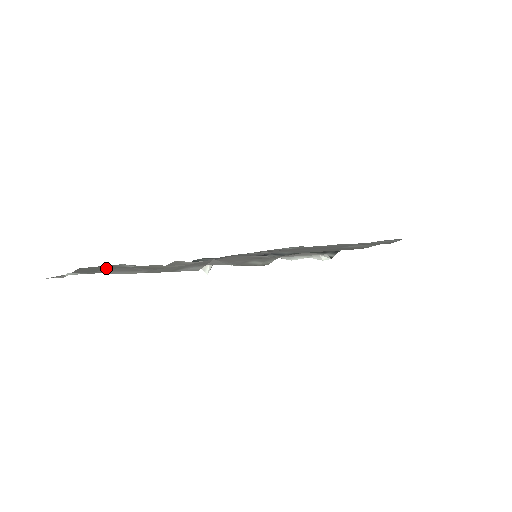
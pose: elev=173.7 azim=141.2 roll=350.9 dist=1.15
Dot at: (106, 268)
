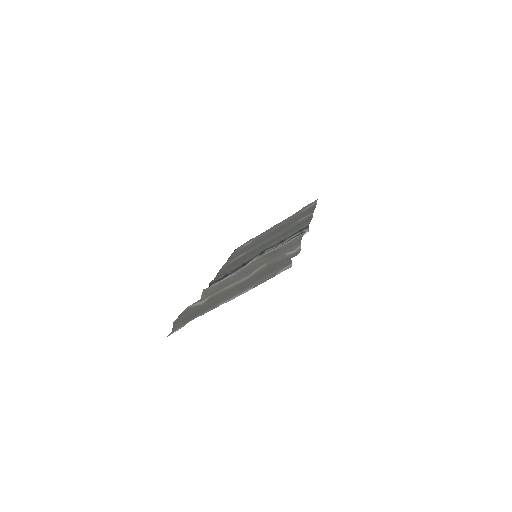
Dot at: (194, 310)
